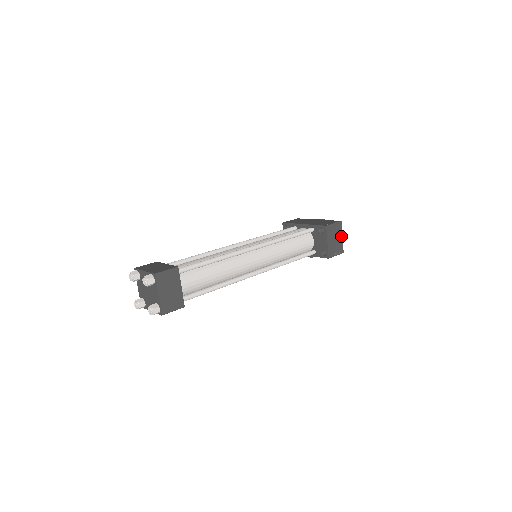
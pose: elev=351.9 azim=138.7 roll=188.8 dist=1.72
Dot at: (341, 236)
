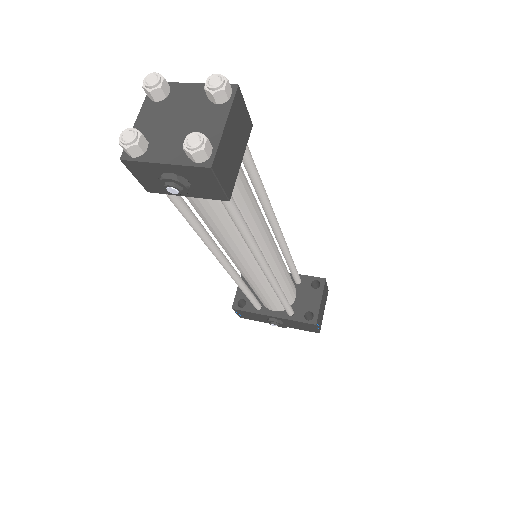
Dot at: (324, 308)
